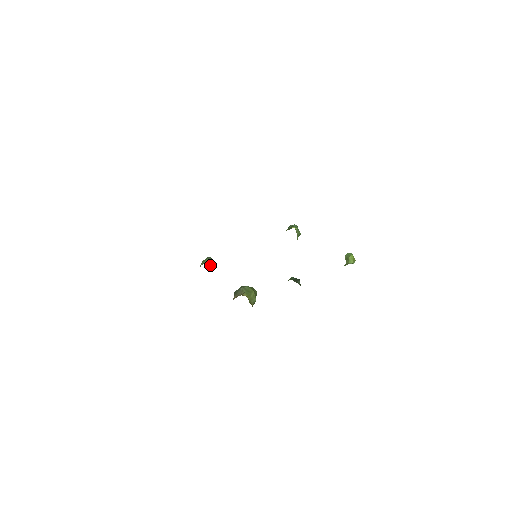
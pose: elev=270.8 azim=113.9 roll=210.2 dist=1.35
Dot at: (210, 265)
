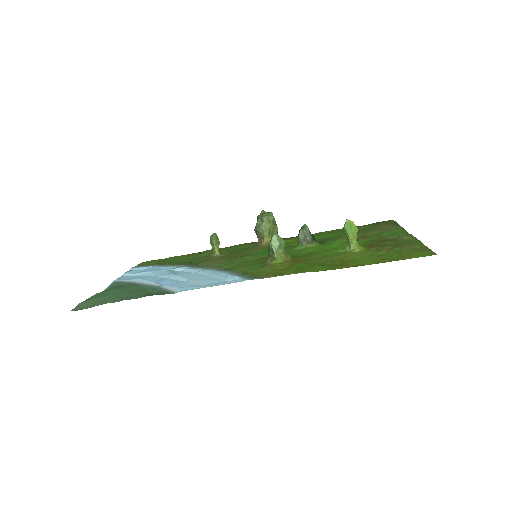
Dot at: (219, 243)
